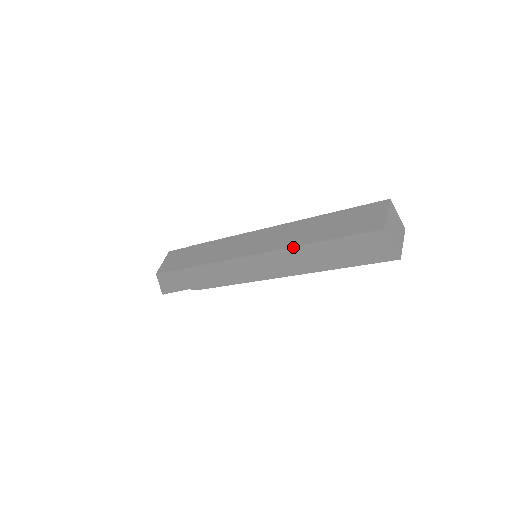
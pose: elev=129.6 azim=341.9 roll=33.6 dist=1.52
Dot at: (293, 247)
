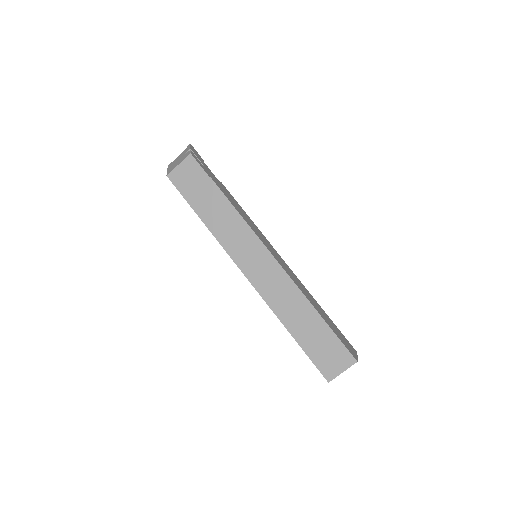
Dot at: occluded
